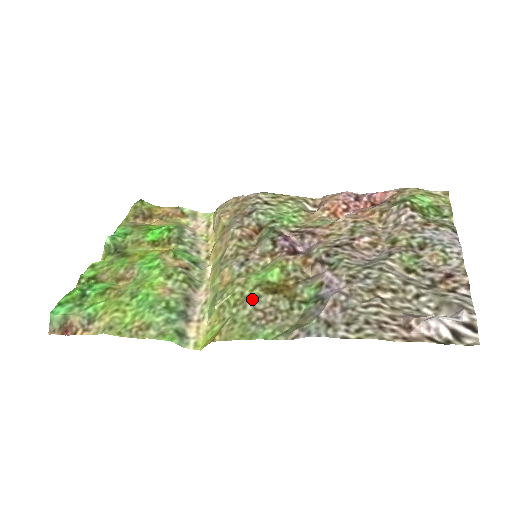
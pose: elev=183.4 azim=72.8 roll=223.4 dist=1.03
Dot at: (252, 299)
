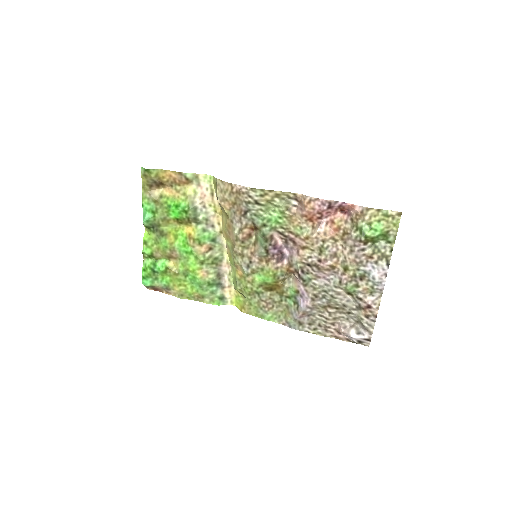
Dot at: (258, 294)
